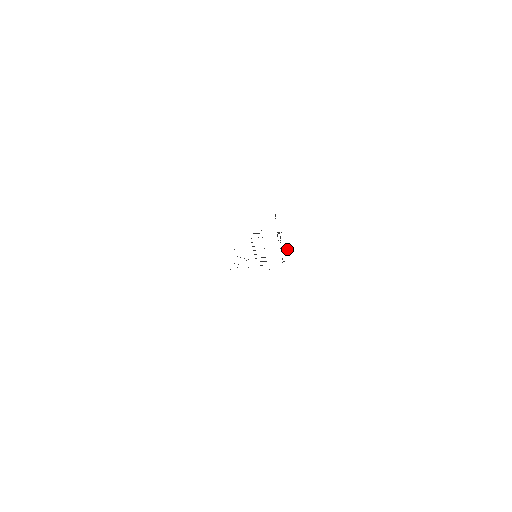
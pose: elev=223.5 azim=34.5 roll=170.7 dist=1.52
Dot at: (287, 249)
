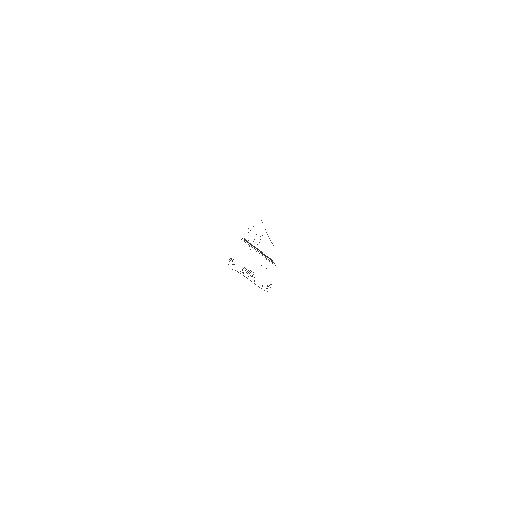
Dot at: occluded
